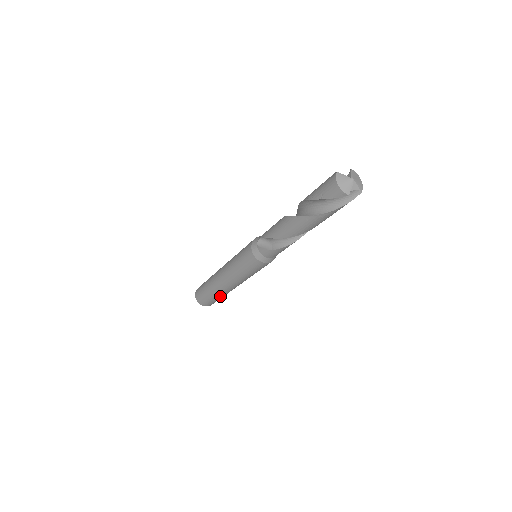
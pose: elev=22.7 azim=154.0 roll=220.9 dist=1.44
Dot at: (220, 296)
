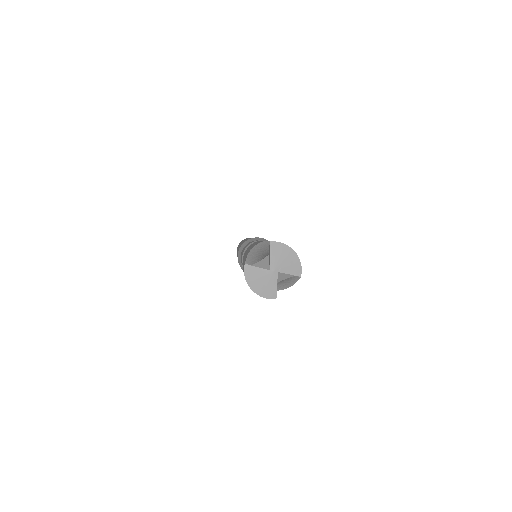
Dot at: occluded
